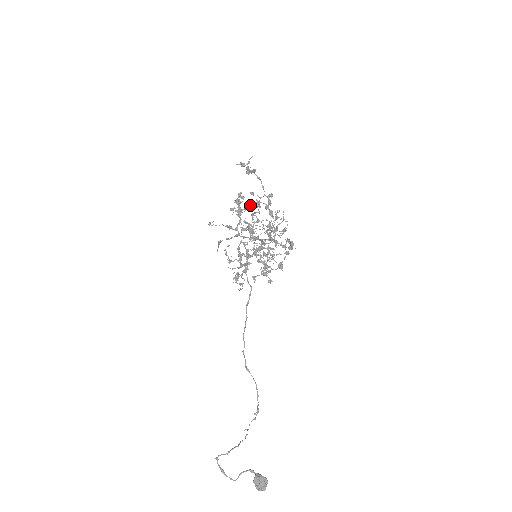
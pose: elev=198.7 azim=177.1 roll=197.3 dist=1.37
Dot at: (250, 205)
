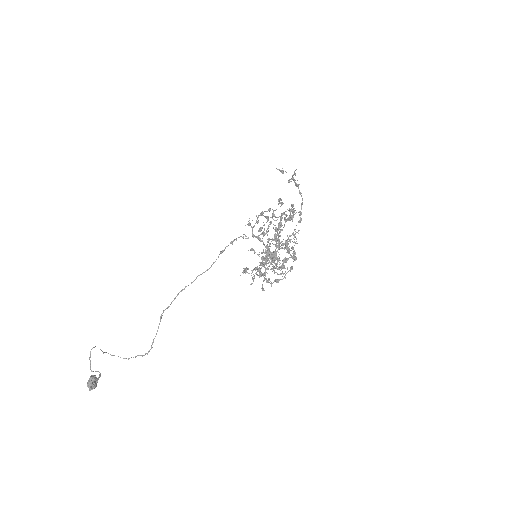
Dot at: (286, 215)
